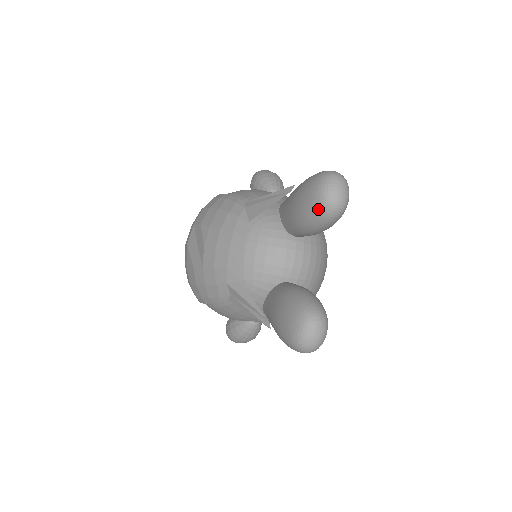
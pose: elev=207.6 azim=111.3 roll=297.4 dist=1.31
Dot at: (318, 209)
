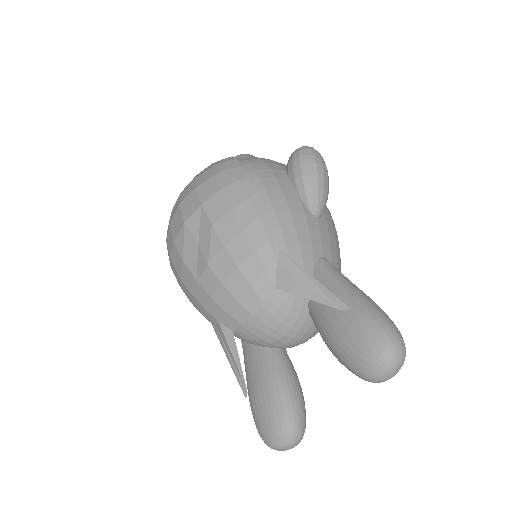
Dot at: (360, 373)
